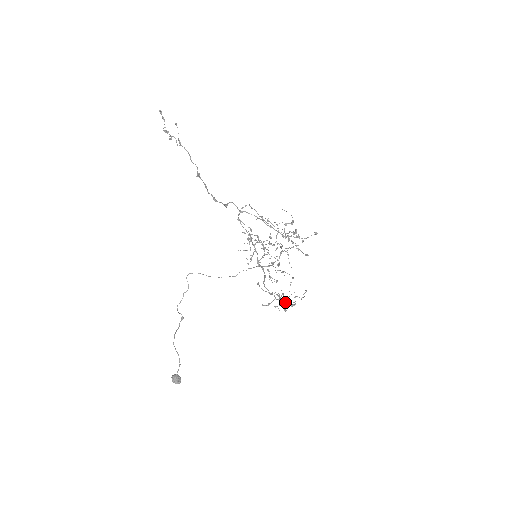
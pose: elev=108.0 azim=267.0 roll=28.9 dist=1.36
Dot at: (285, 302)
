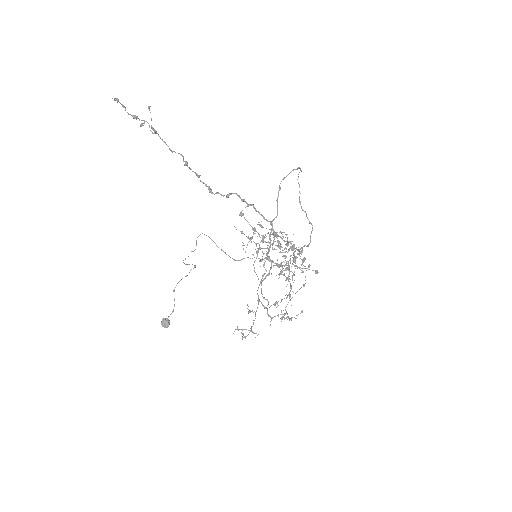
Dot at: (270, 316)
